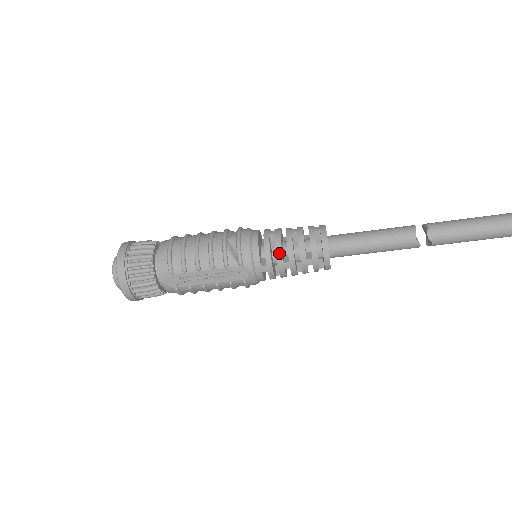
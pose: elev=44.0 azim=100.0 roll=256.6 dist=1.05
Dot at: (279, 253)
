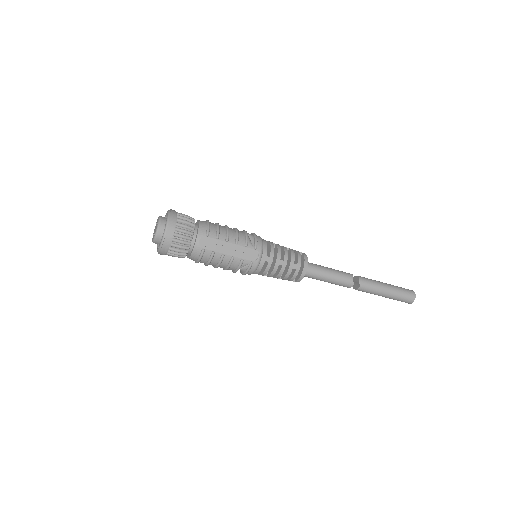
Dot at: (279, 252)
